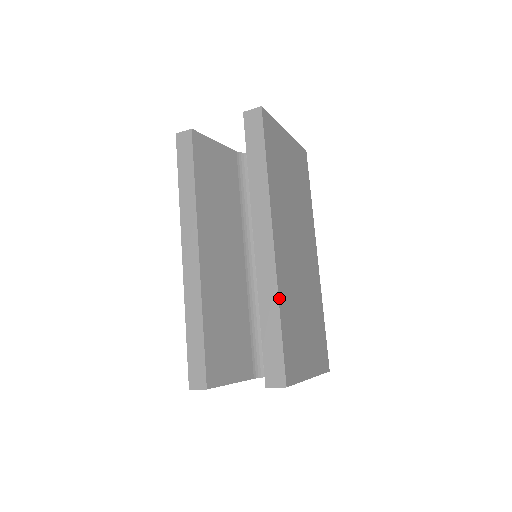
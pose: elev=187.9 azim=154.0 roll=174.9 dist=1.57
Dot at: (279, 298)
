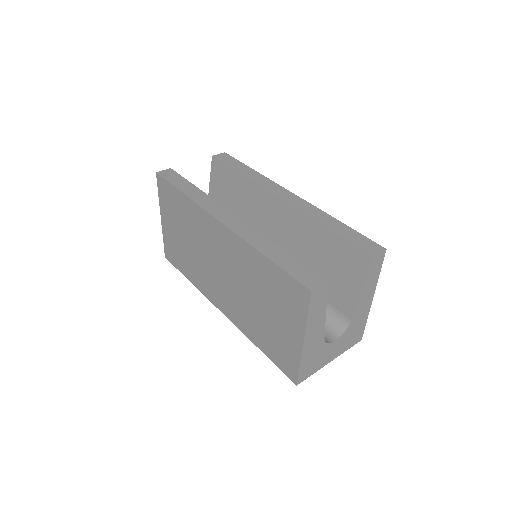
Dot at: (327, 215)
